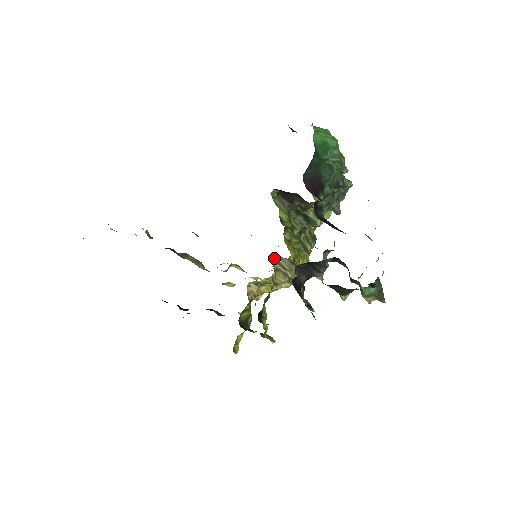
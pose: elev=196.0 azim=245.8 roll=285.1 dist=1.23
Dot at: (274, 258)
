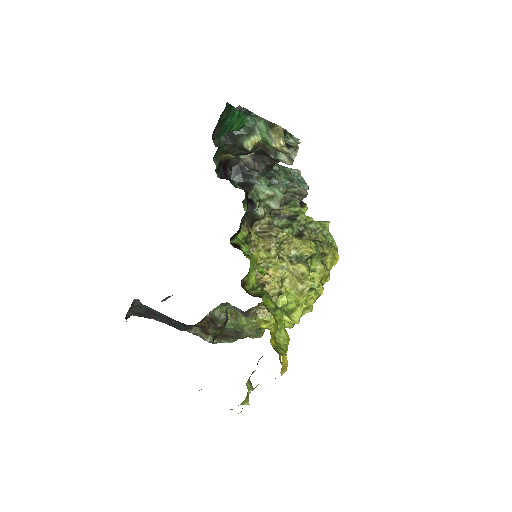
Dot at: (254, 231)
